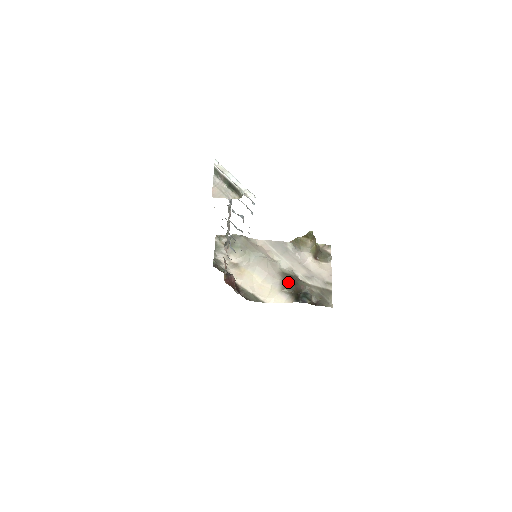
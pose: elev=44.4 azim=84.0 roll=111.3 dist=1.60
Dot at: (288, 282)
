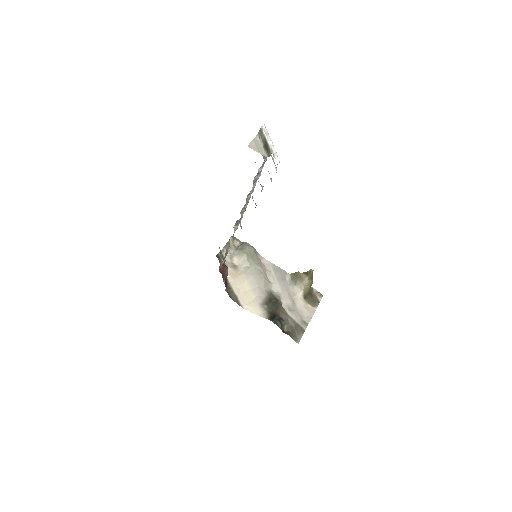
Dot at: (271, 301)
